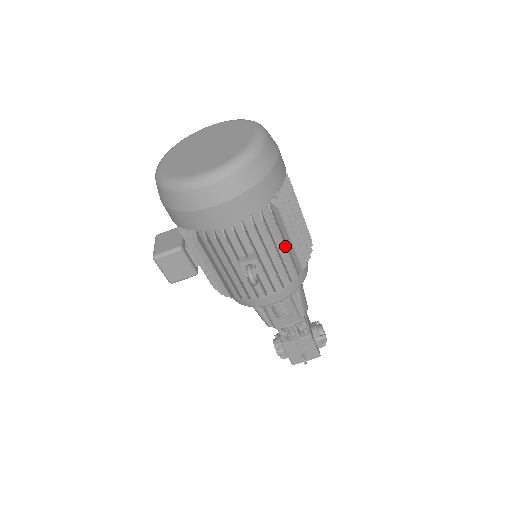
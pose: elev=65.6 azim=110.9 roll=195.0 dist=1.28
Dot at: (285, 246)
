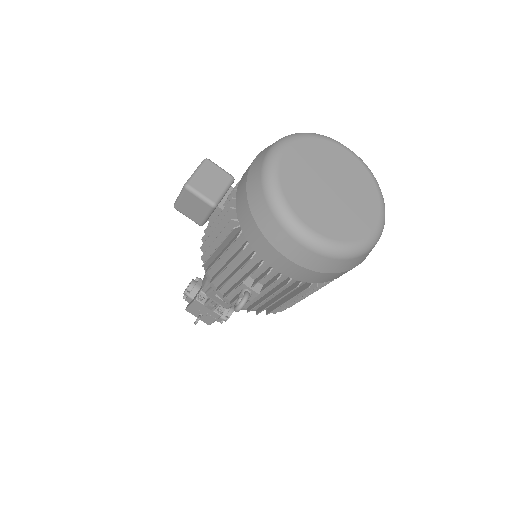
Dot at: (286, 302)
